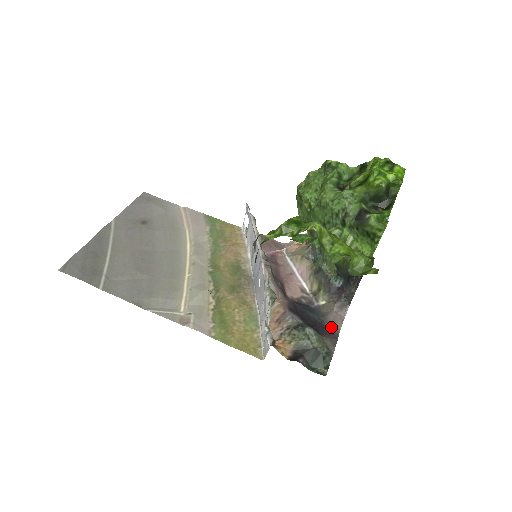
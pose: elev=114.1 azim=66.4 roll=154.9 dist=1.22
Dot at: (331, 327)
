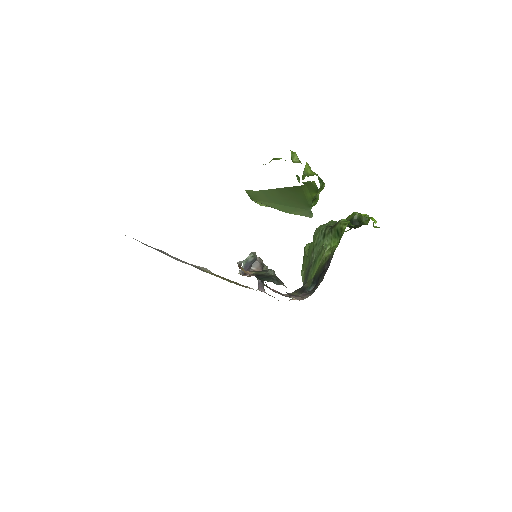
Dot at: (291, 296)
